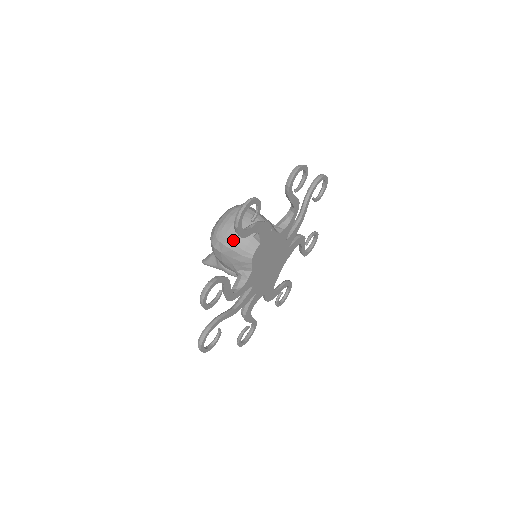
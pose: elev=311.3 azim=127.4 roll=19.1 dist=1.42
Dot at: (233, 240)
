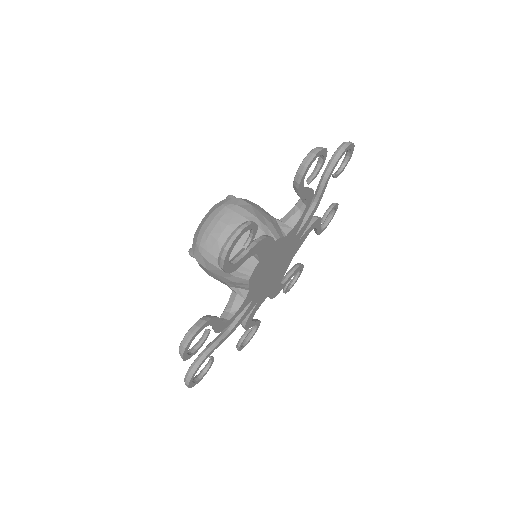
Dot at: occluded
